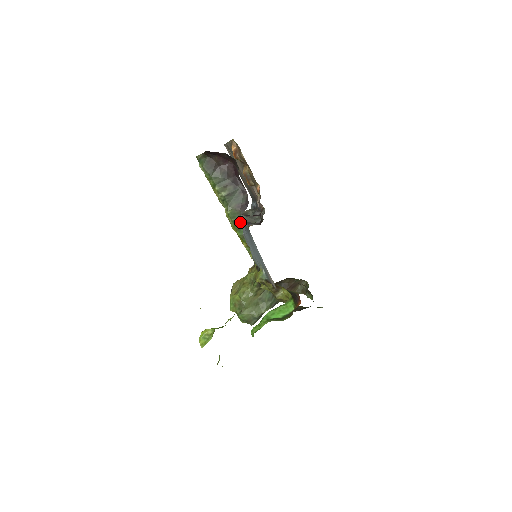
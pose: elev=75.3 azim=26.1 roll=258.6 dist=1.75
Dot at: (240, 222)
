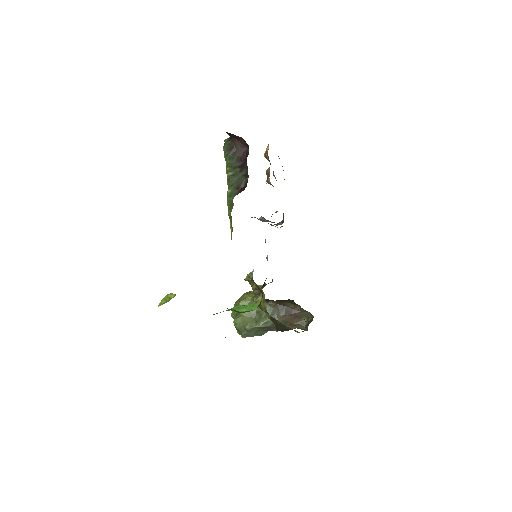
Dot at: occluded
